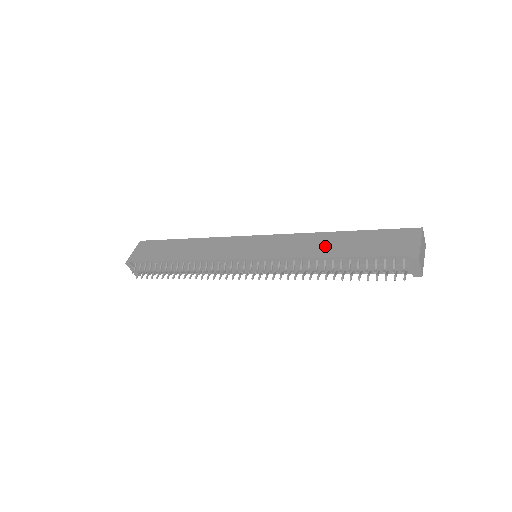
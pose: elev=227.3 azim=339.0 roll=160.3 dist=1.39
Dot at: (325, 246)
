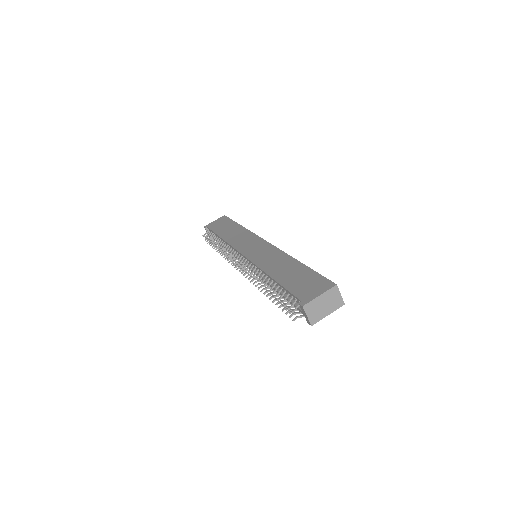
Dot at: (279, 267)
